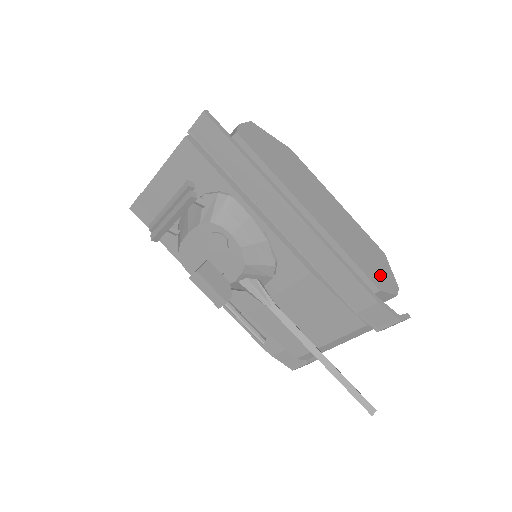
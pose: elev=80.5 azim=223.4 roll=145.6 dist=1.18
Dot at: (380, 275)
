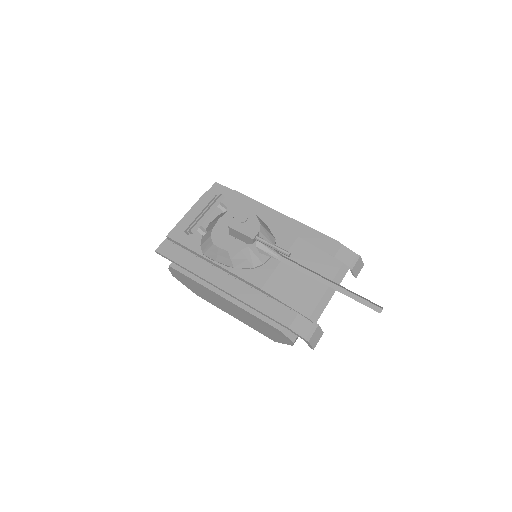
Dot at: occluded
